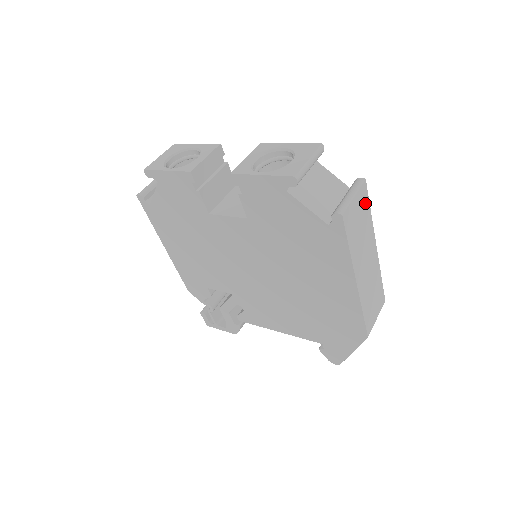
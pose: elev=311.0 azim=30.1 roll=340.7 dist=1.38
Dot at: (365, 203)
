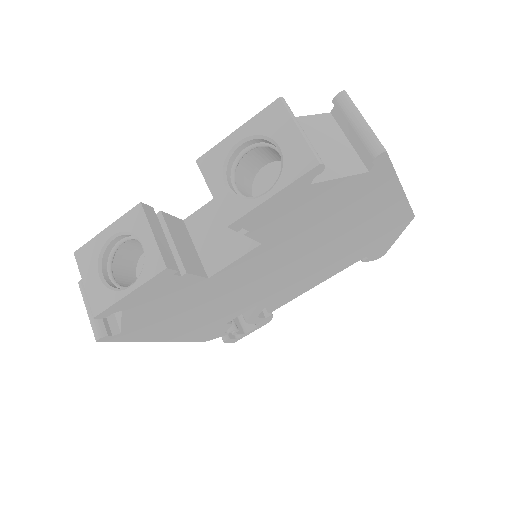
Dot at: occluded
